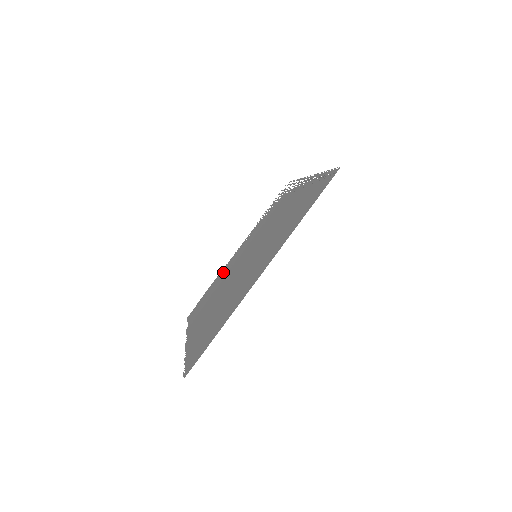
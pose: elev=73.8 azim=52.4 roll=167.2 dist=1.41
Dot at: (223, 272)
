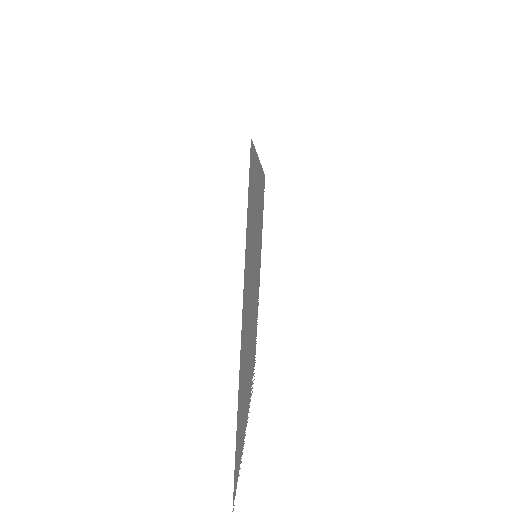
Dot at: occluded
